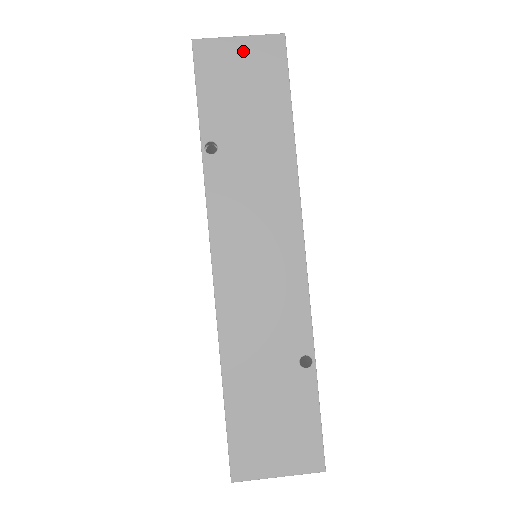
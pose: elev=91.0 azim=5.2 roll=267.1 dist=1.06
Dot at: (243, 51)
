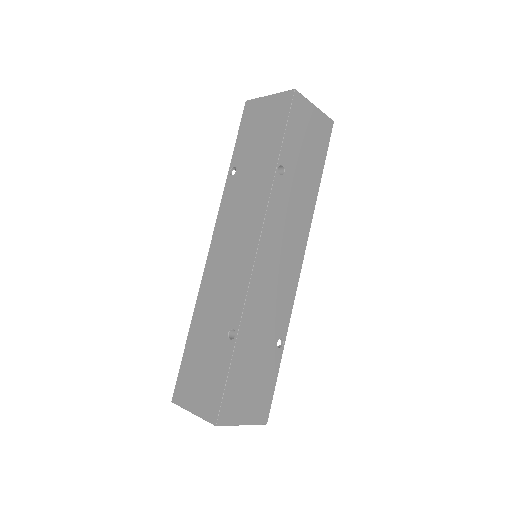
Dot at: (268, 105)
